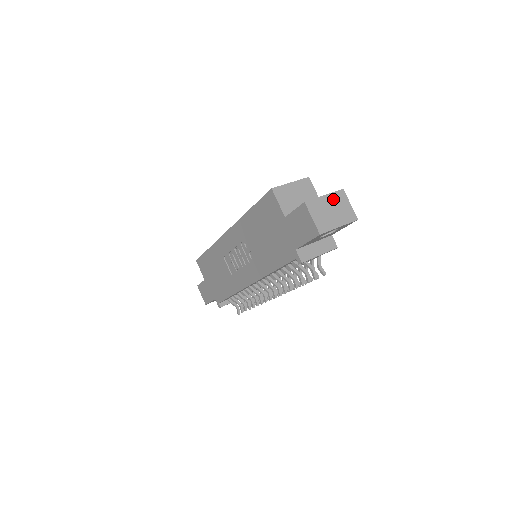
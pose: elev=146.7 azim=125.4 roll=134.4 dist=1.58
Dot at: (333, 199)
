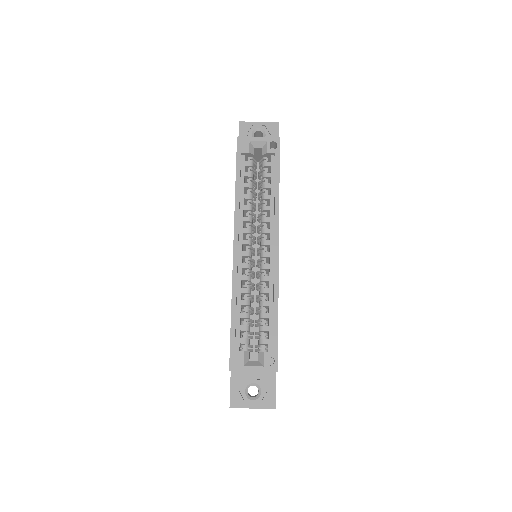
Dot at: (260, 408)
